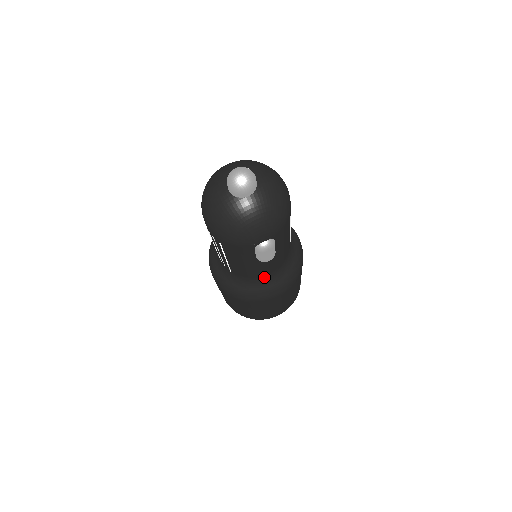
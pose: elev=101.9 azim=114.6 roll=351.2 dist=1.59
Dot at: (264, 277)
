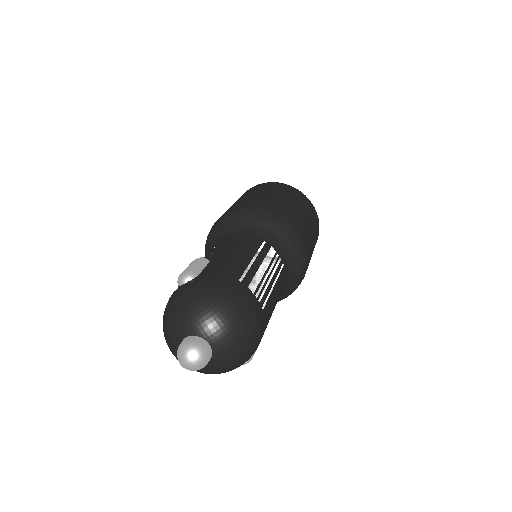
Dot at: occluded
